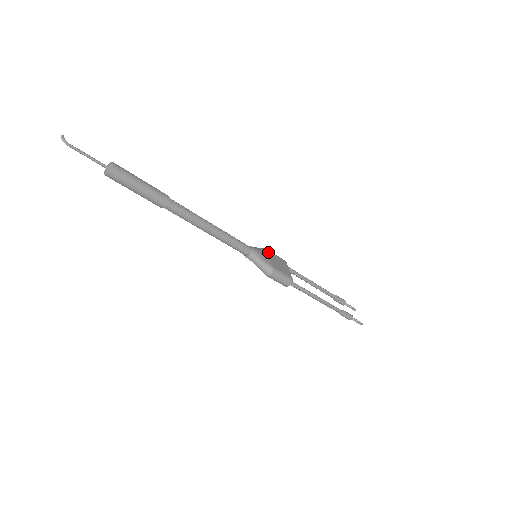
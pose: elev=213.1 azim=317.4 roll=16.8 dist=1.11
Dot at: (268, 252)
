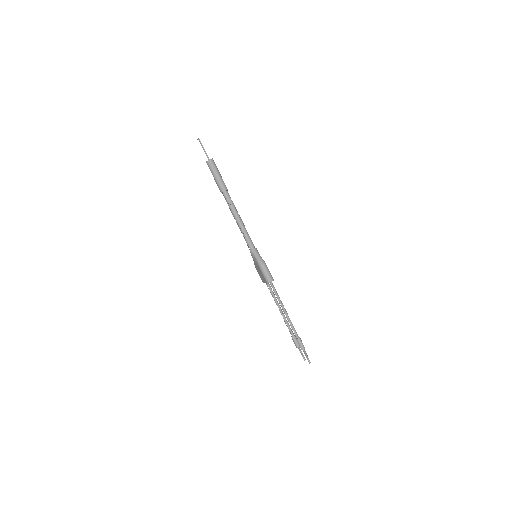
Dot at: occluded
